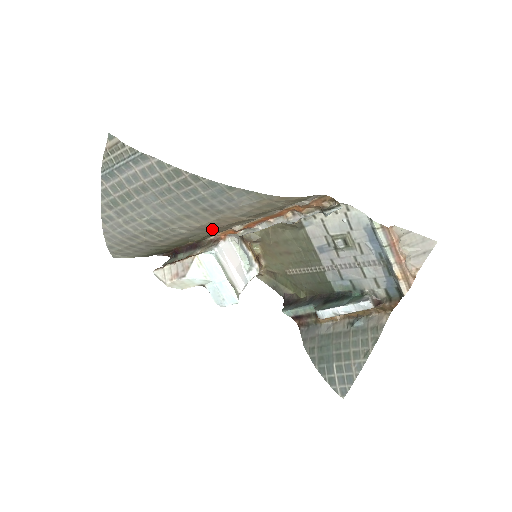
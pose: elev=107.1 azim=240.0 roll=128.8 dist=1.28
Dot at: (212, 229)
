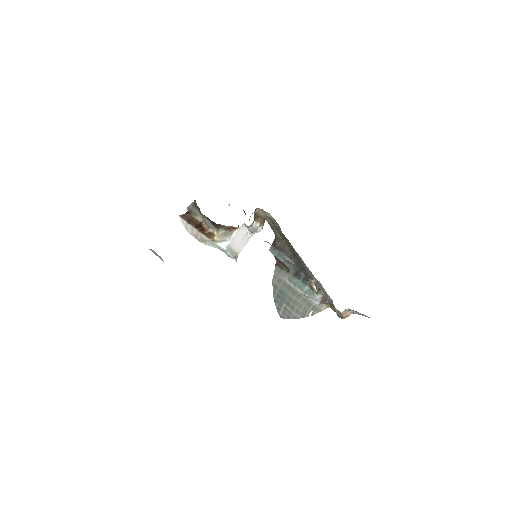
Dot at: occluded
